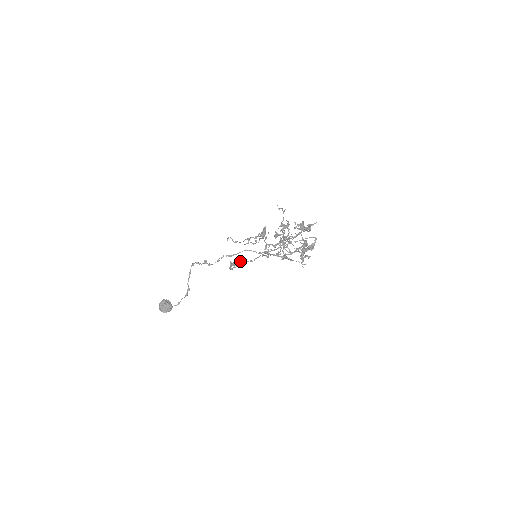
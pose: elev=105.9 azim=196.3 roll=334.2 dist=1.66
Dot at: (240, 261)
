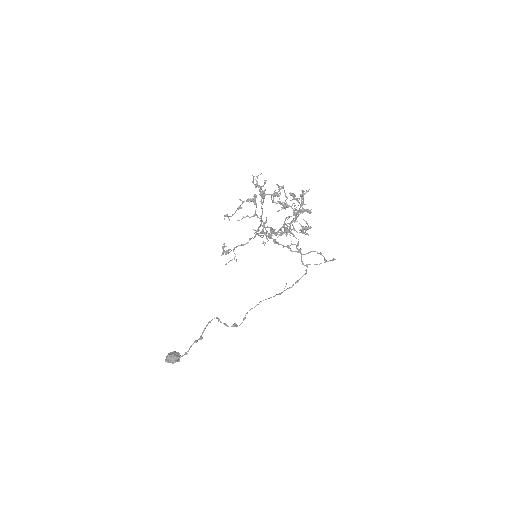
Dot at: (234, 249)
